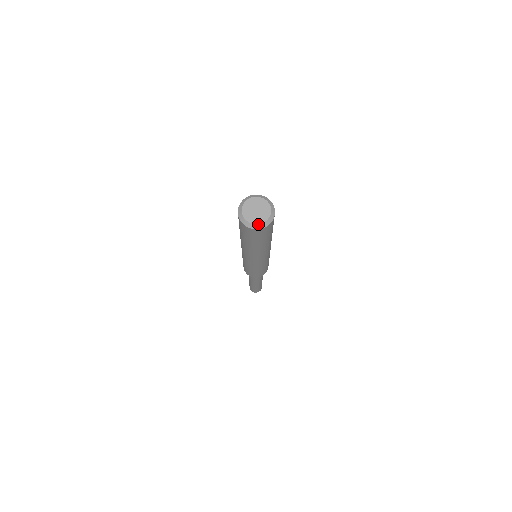
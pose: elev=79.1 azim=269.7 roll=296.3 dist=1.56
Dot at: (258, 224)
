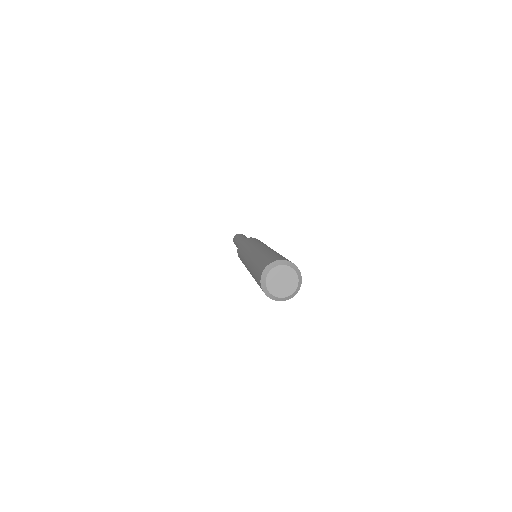
Dot at: (282, 298)
